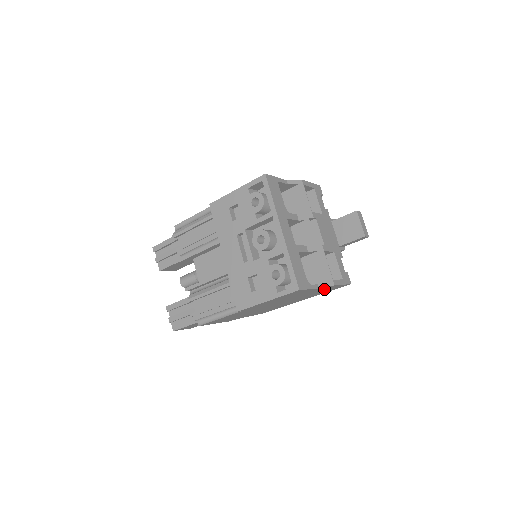
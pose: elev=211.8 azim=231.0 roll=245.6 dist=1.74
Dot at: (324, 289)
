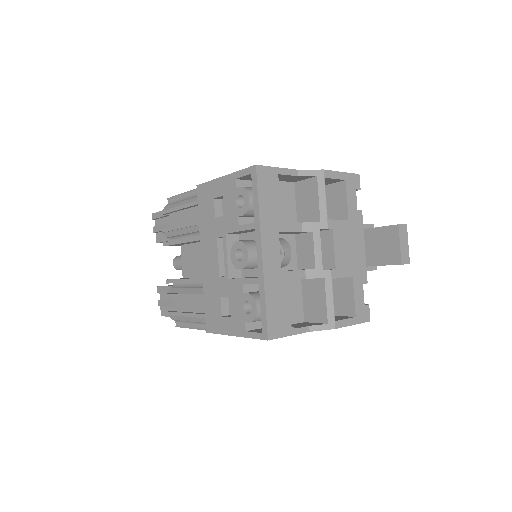
Dot at: occluded
